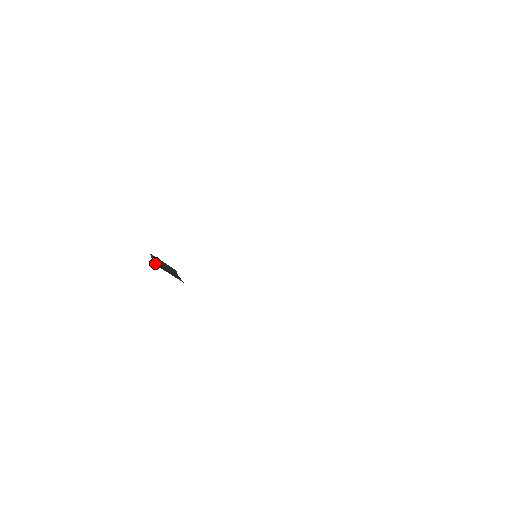
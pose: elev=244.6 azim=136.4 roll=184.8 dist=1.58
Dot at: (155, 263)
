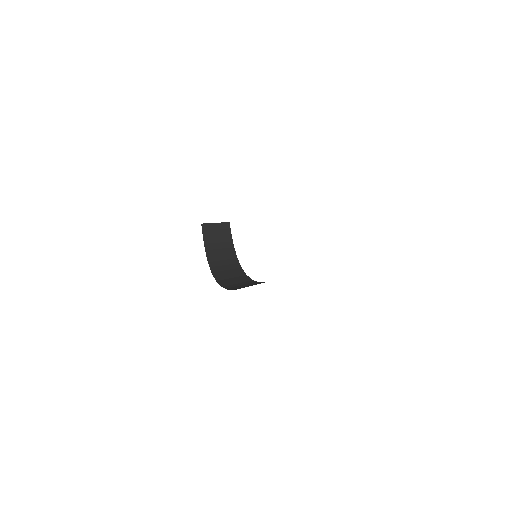
Dot at: (204, 241)
